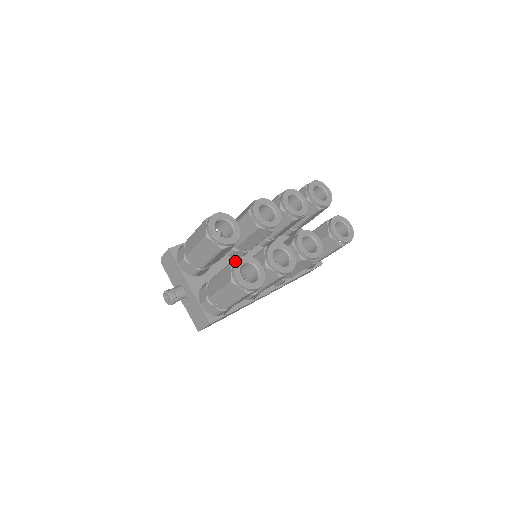
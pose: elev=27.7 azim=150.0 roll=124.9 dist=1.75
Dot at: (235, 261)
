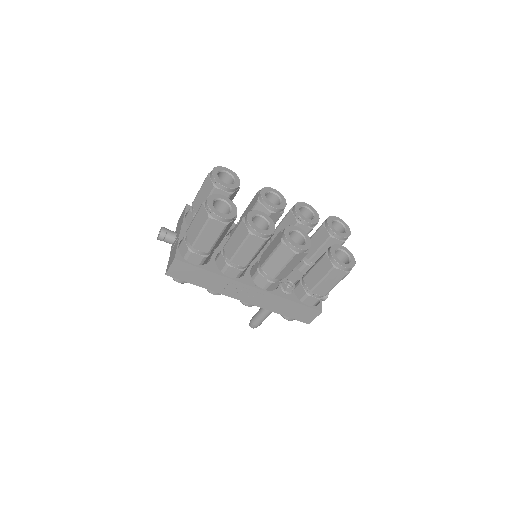
Dot at: (216, 194)
